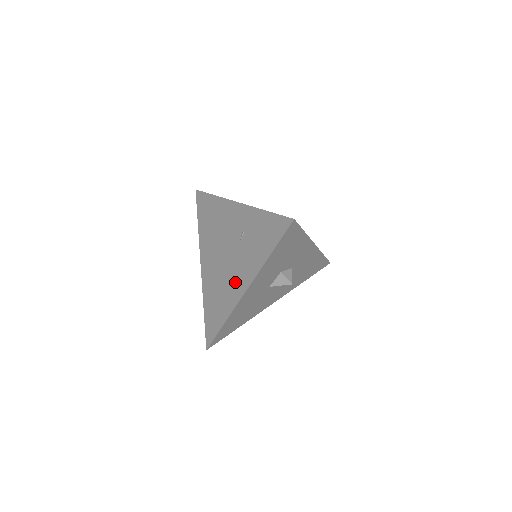
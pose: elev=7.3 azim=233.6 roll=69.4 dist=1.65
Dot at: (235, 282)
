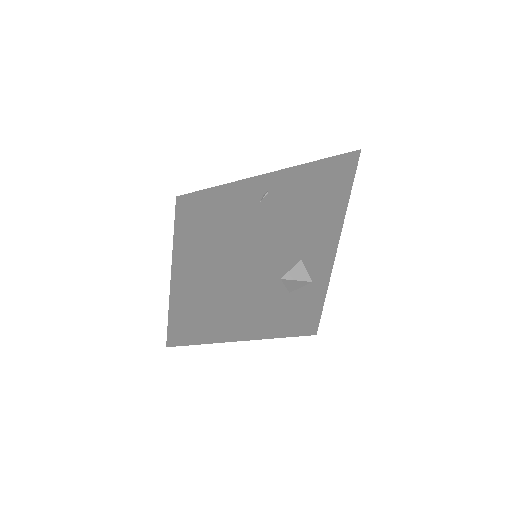
Dot at: (248, 240)
